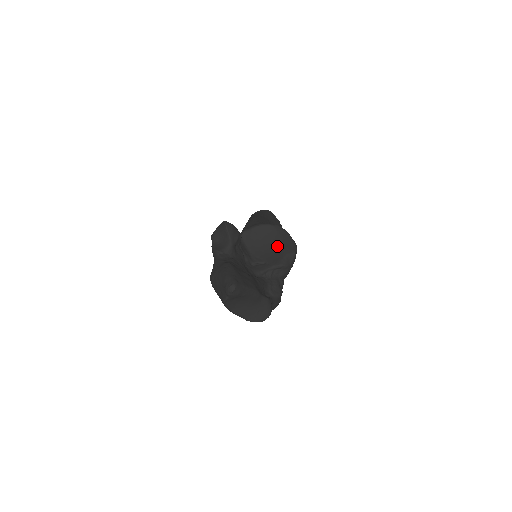
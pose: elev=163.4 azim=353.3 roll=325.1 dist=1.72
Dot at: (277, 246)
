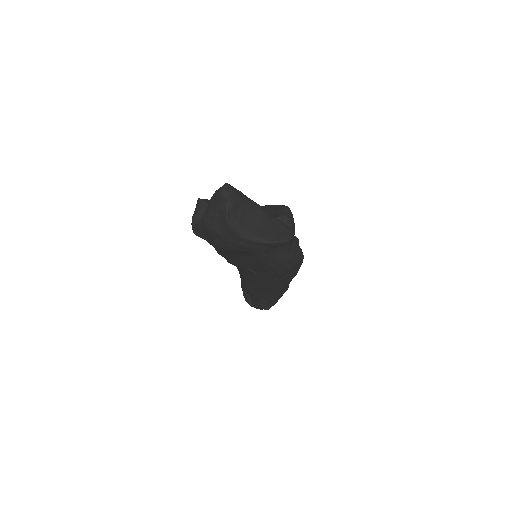
Dot at: occluded
